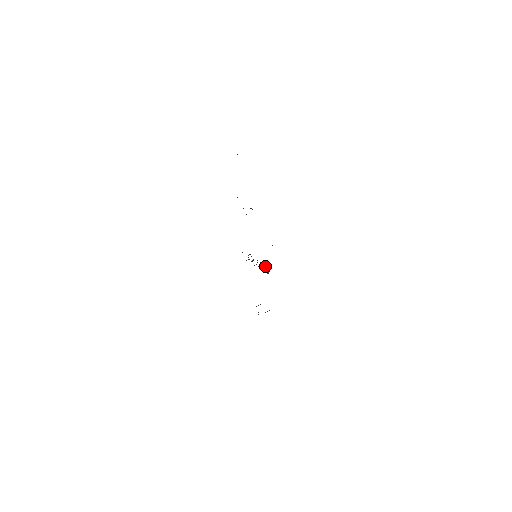
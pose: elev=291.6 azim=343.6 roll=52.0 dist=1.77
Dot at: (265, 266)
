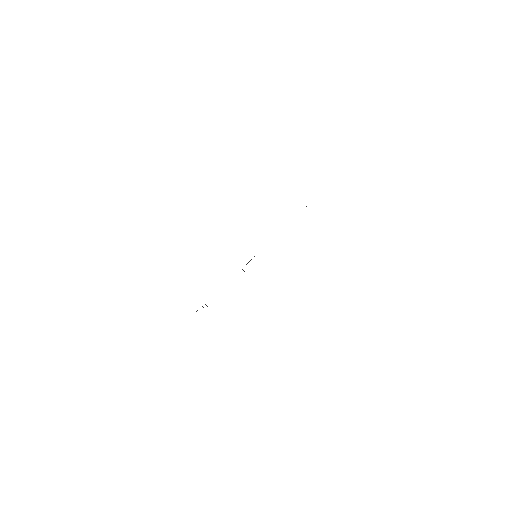
Dot at: occluded
